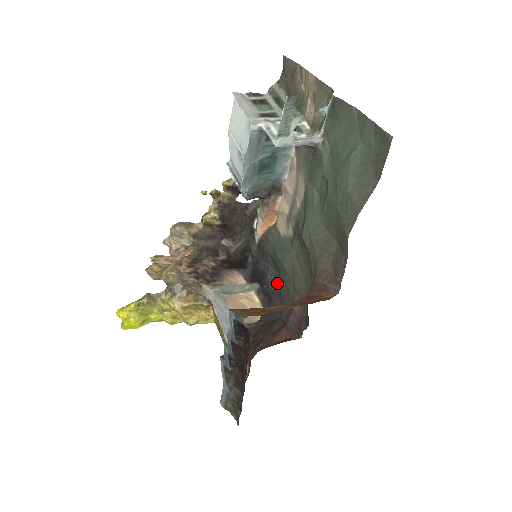
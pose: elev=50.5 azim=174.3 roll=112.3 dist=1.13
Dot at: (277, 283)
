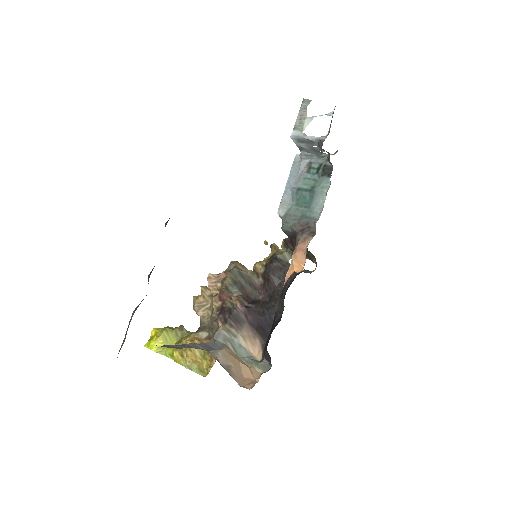
Dot at: occluded
